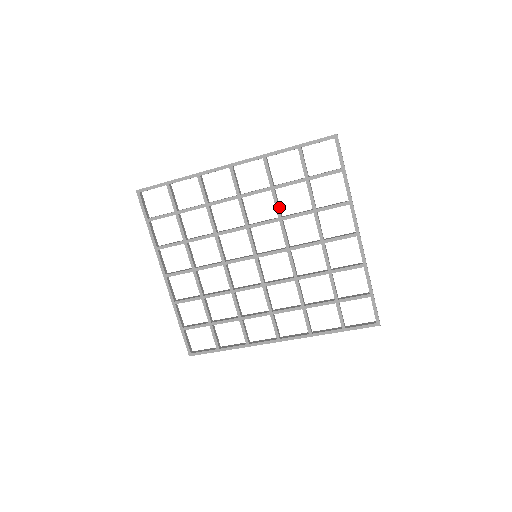
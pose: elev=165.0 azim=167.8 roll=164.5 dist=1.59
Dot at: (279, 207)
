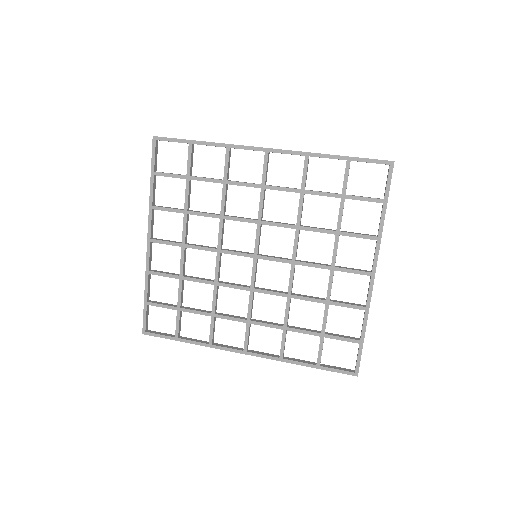
Dot at: (301, 214)
